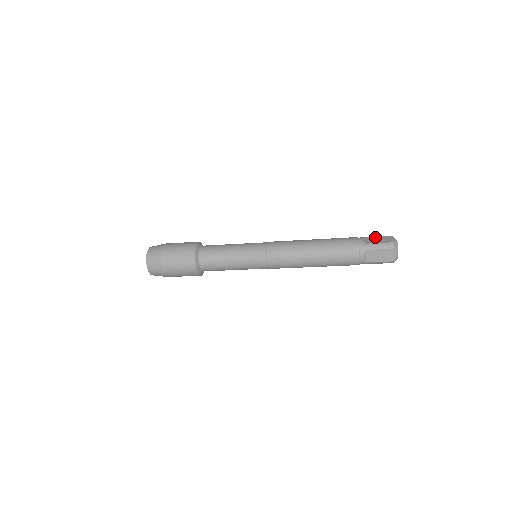
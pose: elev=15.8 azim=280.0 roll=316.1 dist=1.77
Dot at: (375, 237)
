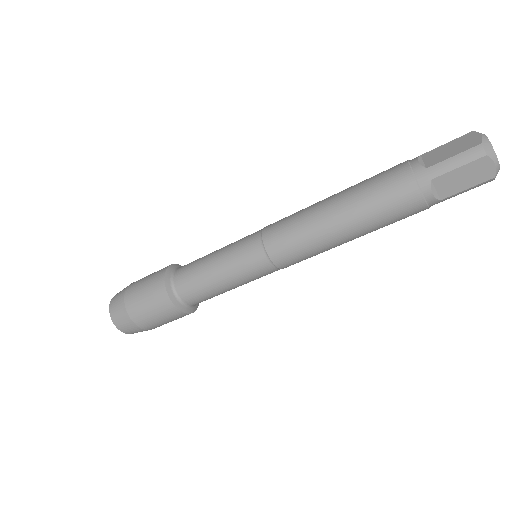
Dot at: (441, 147)
